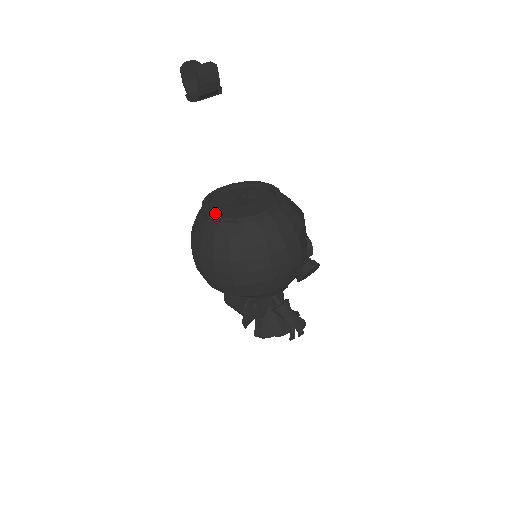
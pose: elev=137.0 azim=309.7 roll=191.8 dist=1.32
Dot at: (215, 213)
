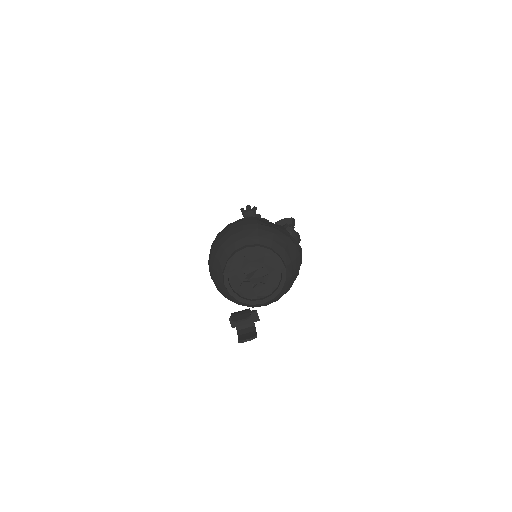
Dot at: (230, 286)
